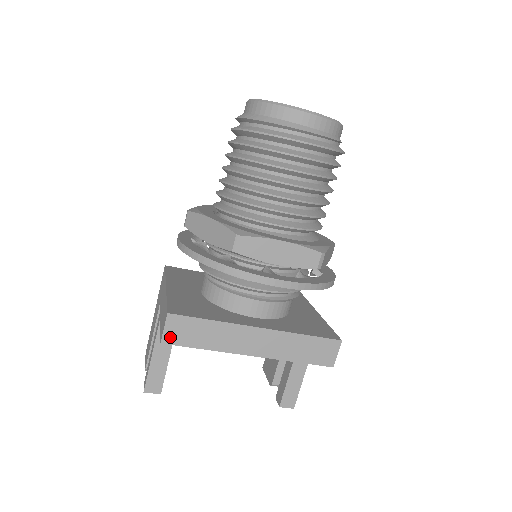
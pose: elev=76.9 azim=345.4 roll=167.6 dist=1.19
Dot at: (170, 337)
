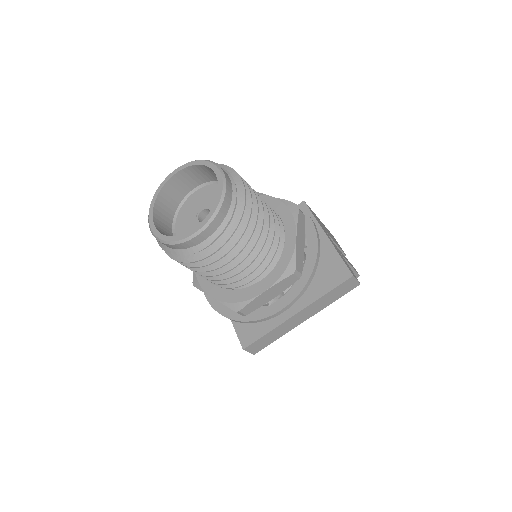
Dot at: (255, 351)
